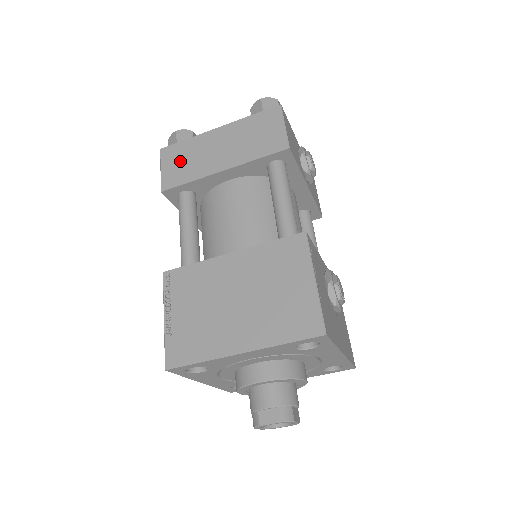
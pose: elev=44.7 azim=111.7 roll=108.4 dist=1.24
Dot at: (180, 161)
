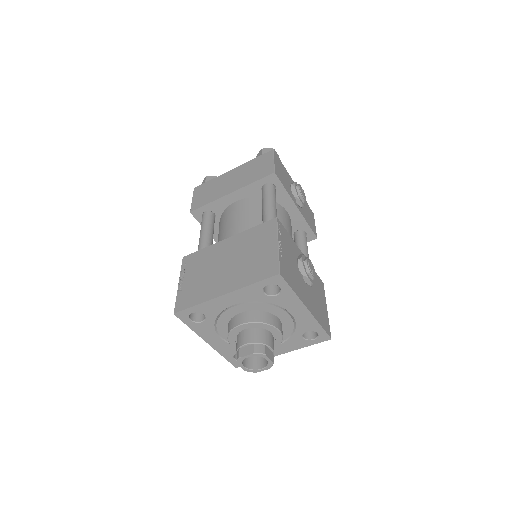
Dot at: (205, 192)
